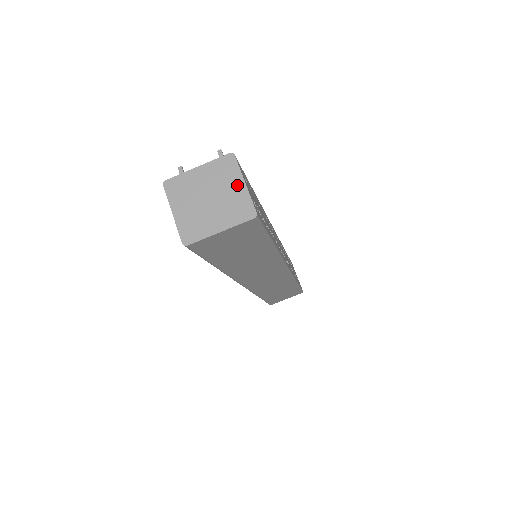
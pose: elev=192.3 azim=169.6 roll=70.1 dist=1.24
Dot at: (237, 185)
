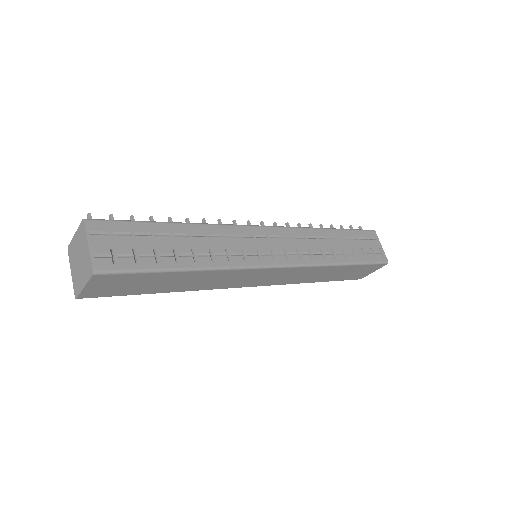
Dot at: (86, 247)
